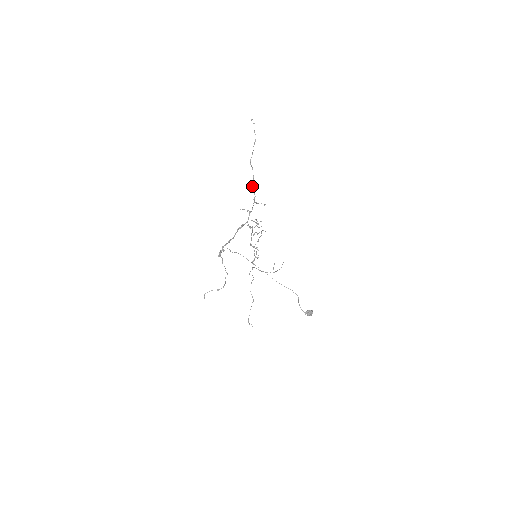
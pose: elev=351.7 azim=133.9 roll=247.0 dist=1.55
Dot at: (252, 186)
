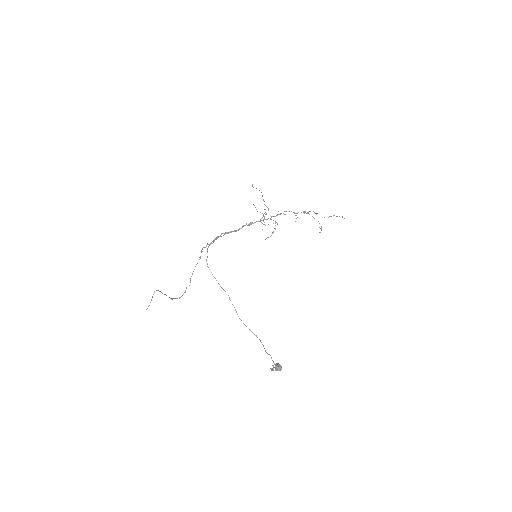
Dot at: (264, 204)
